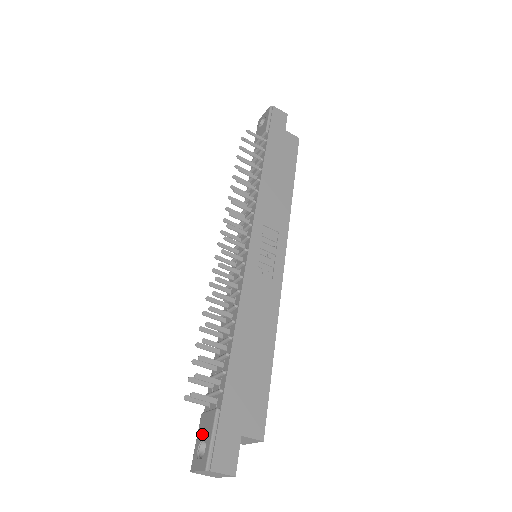
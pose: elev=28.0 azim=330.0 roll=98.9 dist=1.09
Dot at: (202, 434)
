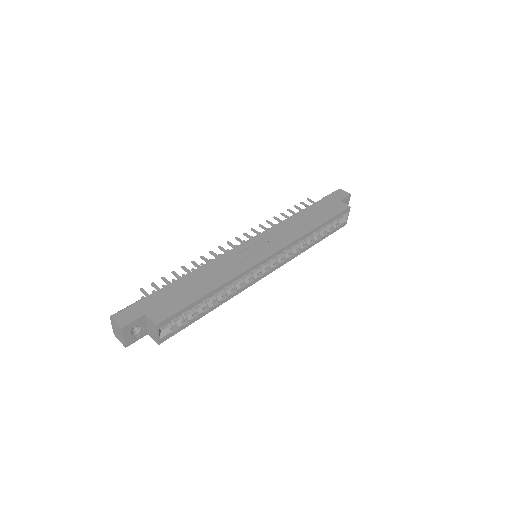
Dot at: occluded
